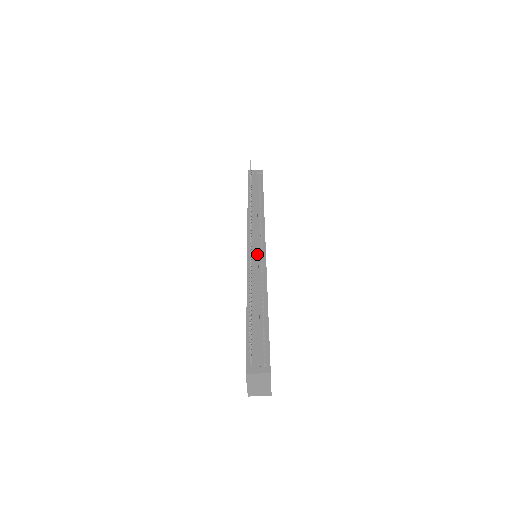
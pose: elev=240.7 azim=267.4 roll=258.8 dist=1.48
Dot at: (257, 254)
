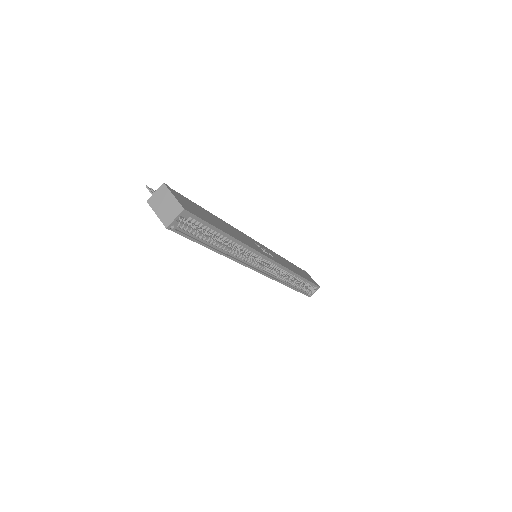
Dot at: occluded
